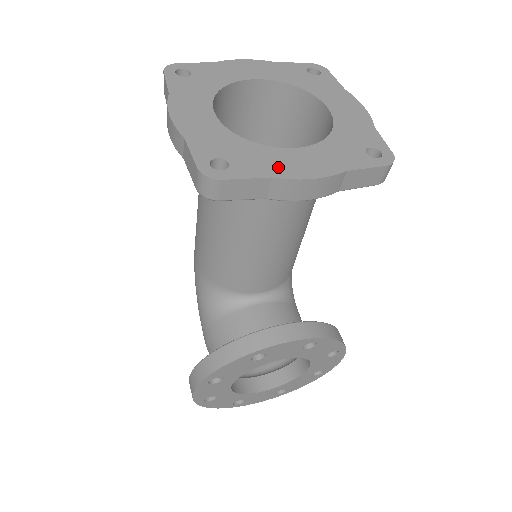
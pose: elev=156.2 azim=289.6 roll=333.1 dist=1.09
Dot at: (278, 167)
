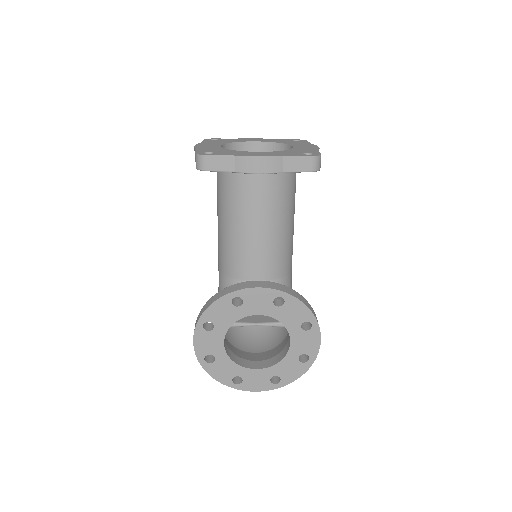
Dot at: (241, 154)
